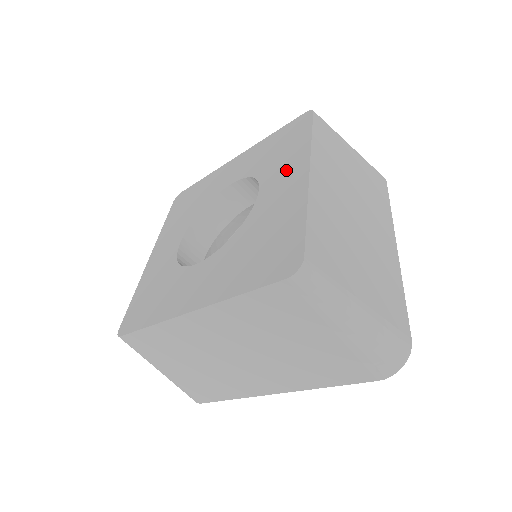
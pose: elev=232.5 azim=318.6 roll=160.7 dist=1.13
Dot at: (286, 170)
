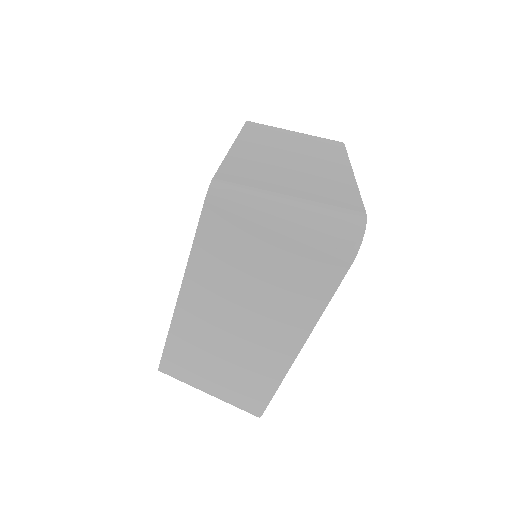
Dot at: occluded
